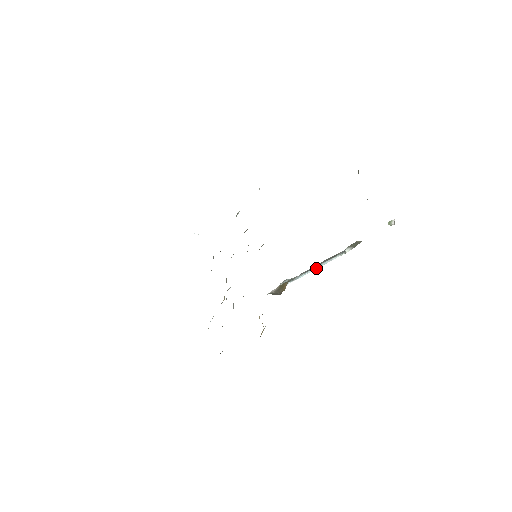
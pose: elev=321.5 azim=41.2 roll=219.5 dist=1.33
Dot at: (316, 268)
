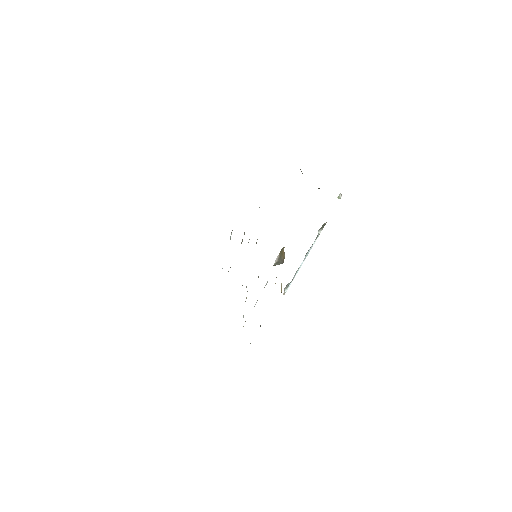
Dot at: (304, 259)
